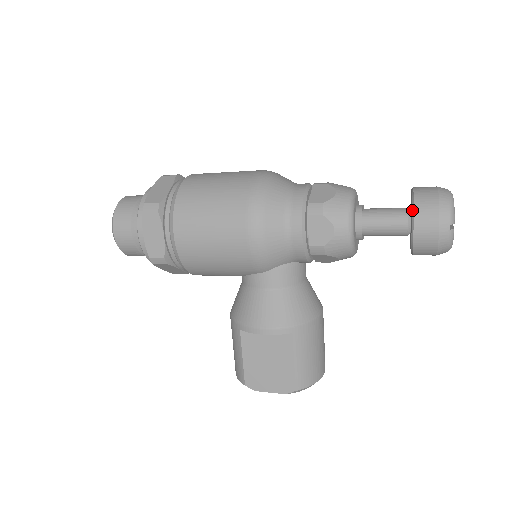
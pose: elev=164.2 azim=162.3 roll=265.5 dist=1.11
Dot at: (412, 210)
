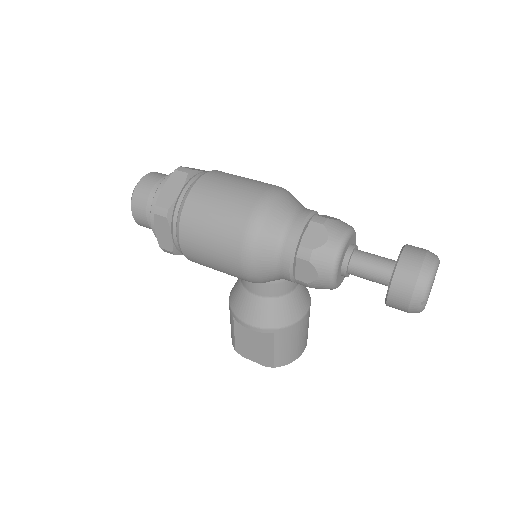
Dot at: (391, 279)
